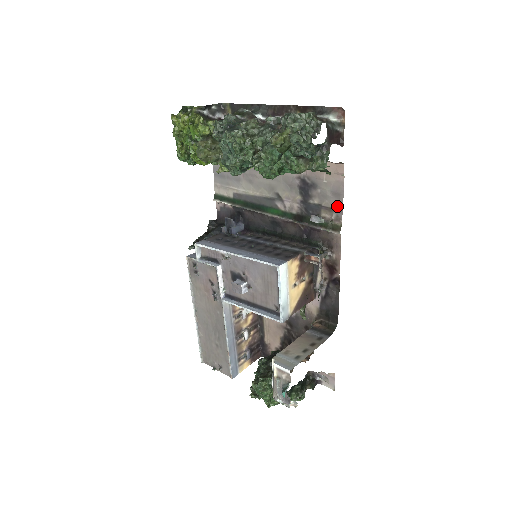
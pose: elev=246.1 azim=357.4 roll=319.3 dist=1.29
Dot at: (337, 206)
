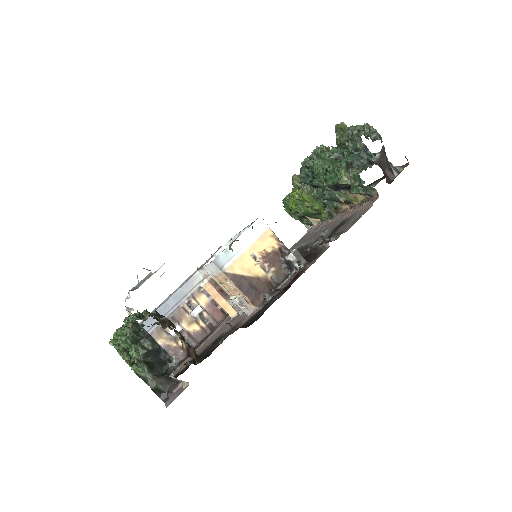
Dot at: (348, 228)
